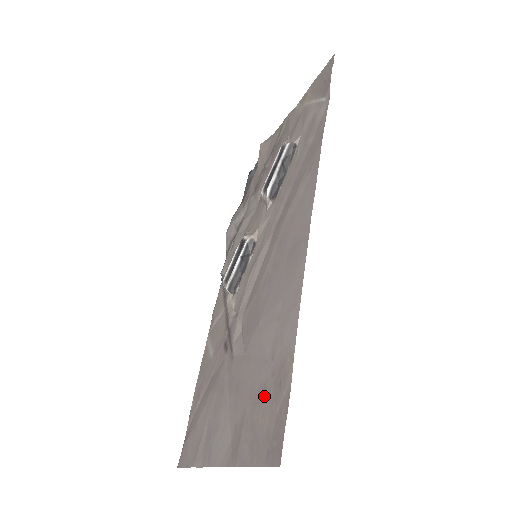
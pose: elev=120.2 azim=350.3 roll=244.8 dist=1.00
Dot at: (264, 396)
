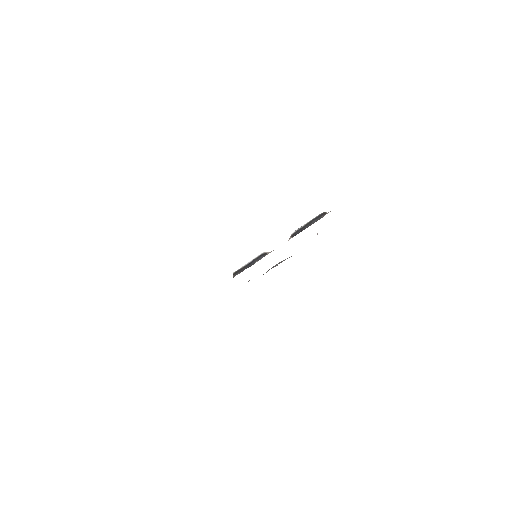
Dot at: occluded
